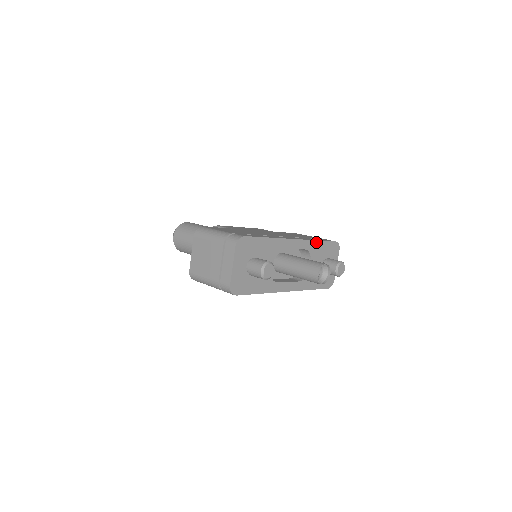
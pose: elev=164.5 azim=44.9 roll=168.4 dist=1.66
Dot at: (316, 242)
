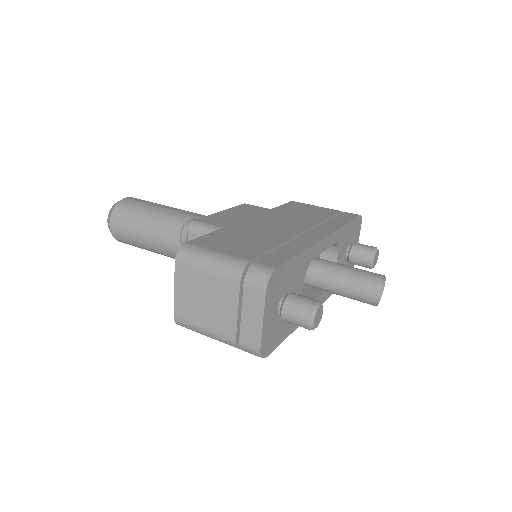
Dot at: (343, 227)
